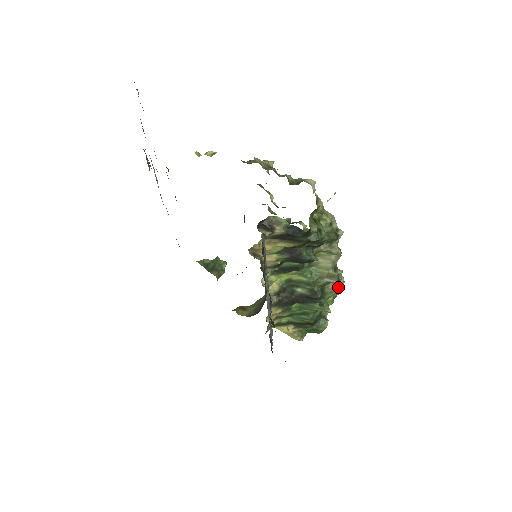
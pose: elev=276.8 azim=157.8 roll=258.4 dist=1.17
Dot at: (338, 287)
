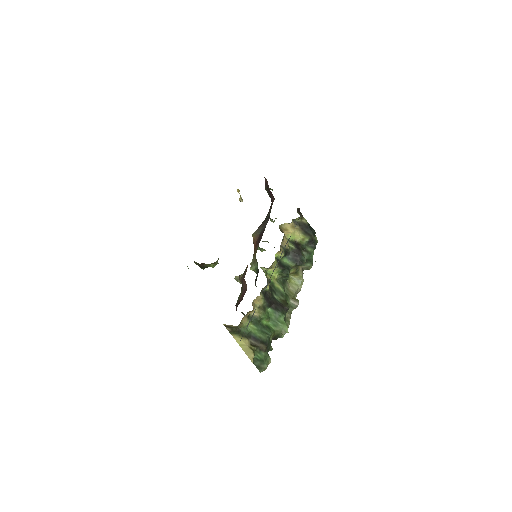
Dot at: (288, 323)
